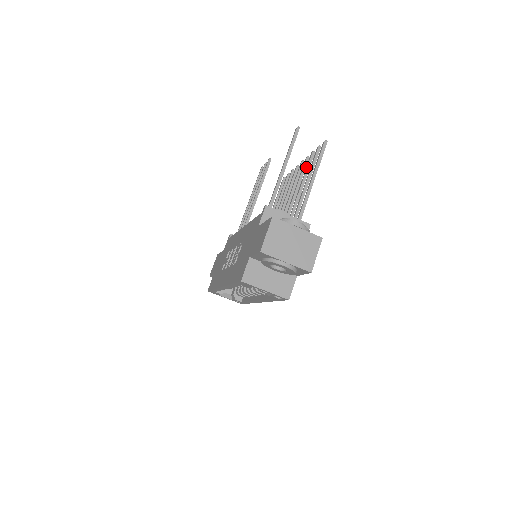
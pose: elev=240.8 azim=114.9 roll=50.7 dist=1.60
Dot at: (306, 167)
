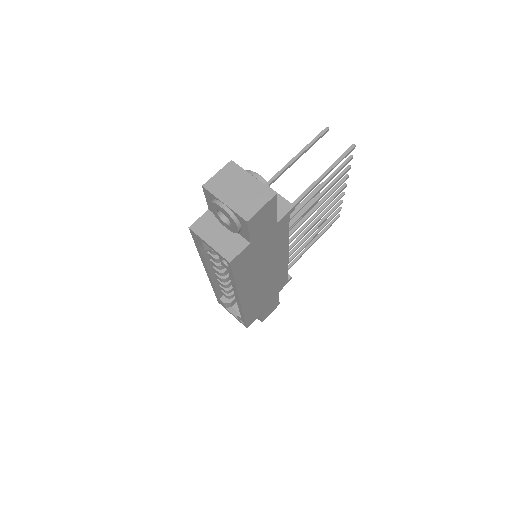
Dot at: (336, 178)
